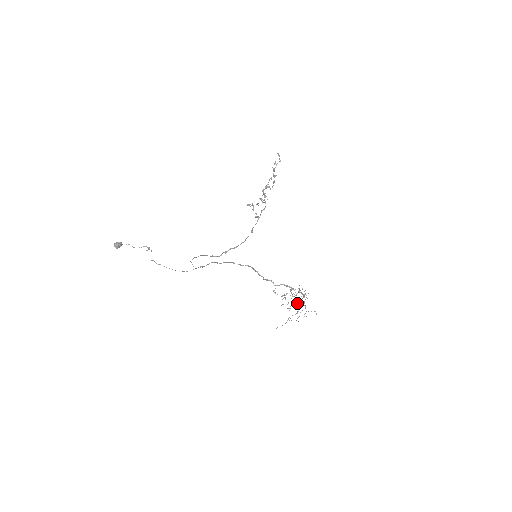
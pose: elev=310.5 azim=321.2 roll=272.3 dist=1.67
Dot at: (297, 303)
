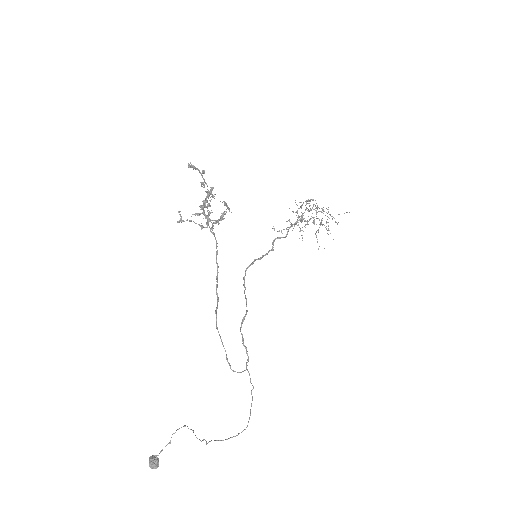
Dot at: occluded
